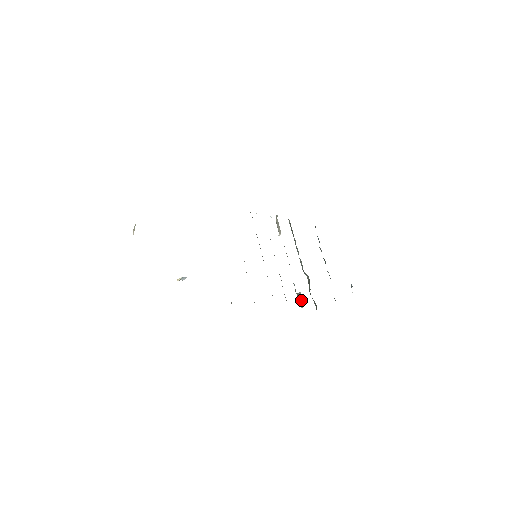
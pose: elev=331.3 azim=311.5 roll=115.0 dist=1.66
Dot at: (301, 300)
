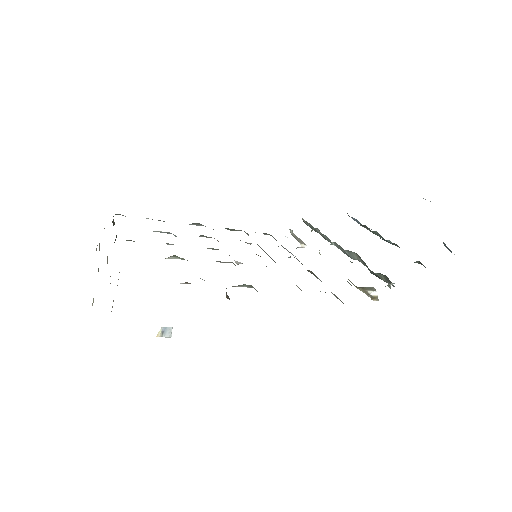
Dot at: (364, 289)
